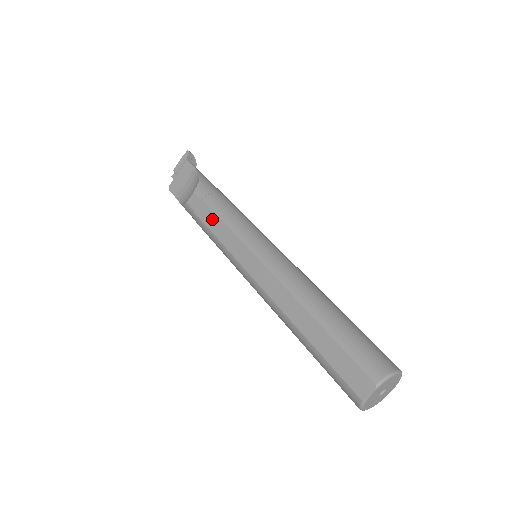
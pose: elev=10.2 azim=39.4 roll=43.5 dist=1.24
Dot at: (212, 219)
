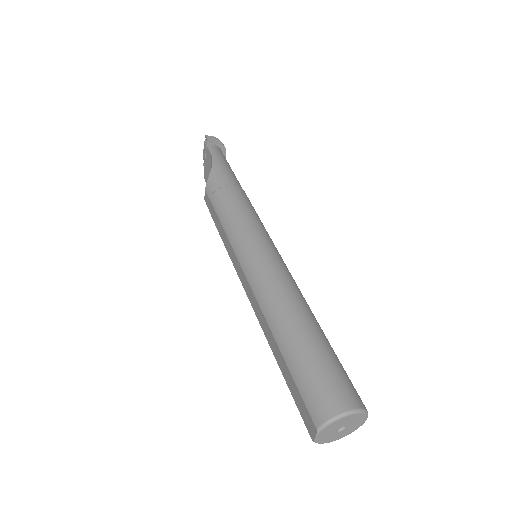
Dot at: (217, 221)
